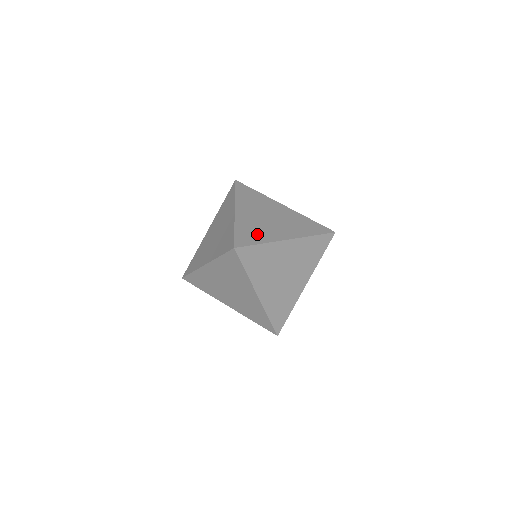
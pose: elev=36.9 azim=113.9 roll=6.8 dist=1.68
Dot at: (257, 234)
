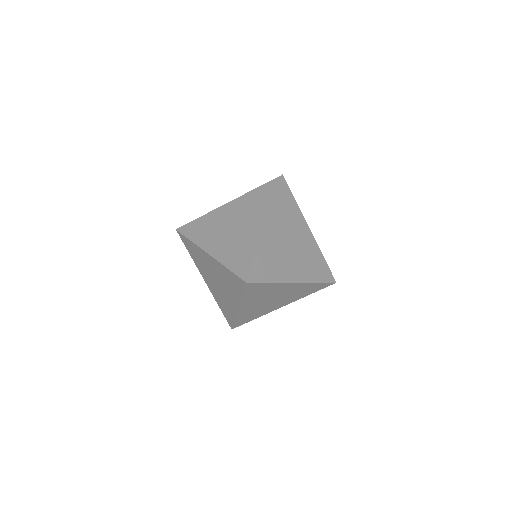
Dot at: occluded
